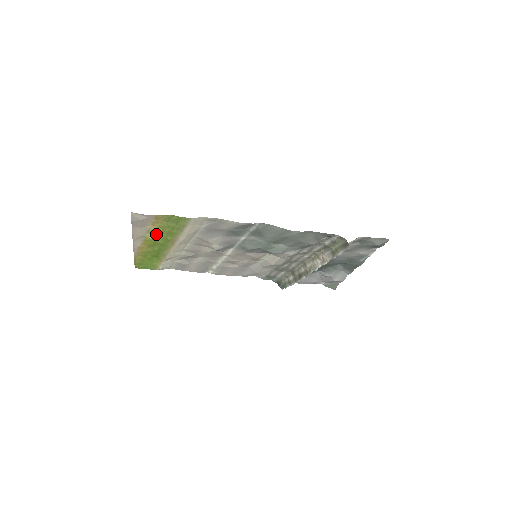
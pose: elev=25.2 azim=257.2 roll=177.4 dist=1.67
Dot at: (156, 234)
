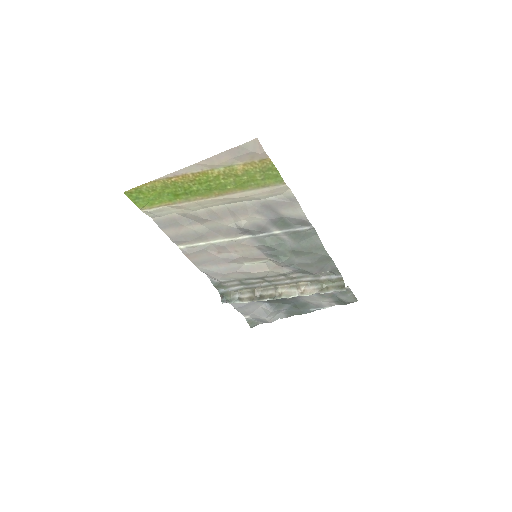
Dot at: (227, 174)
